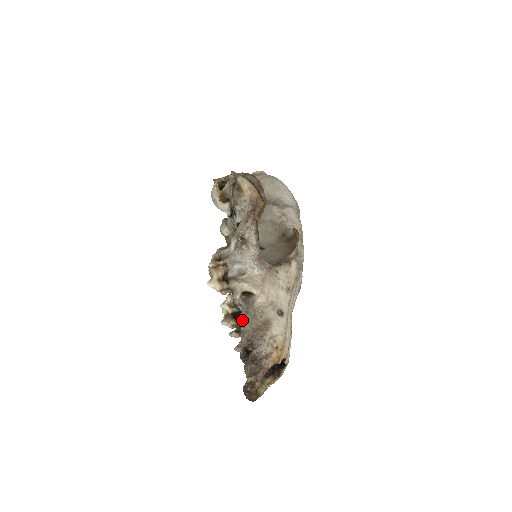
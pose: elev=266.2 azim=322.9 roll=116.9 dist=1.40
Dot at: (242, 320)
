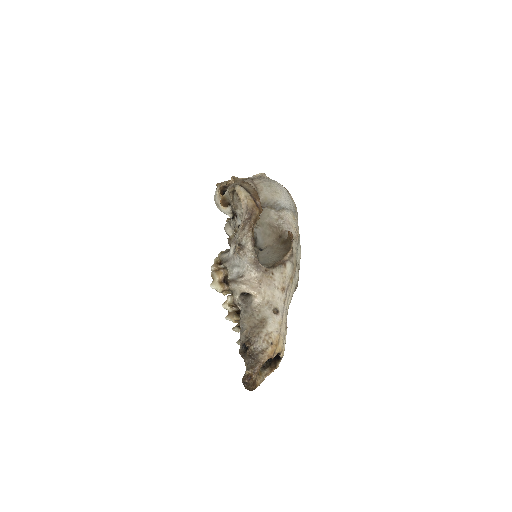
Dot at: (241, 318)
